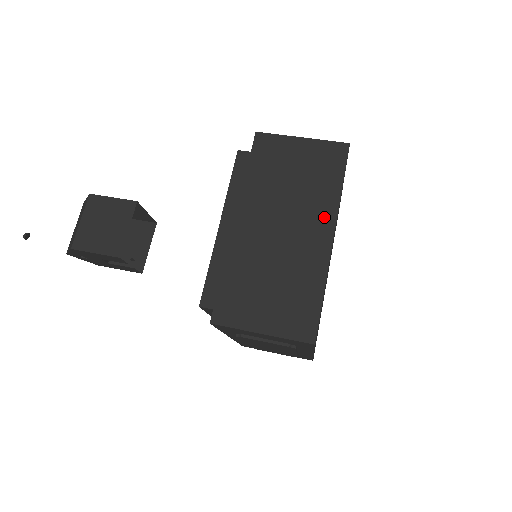
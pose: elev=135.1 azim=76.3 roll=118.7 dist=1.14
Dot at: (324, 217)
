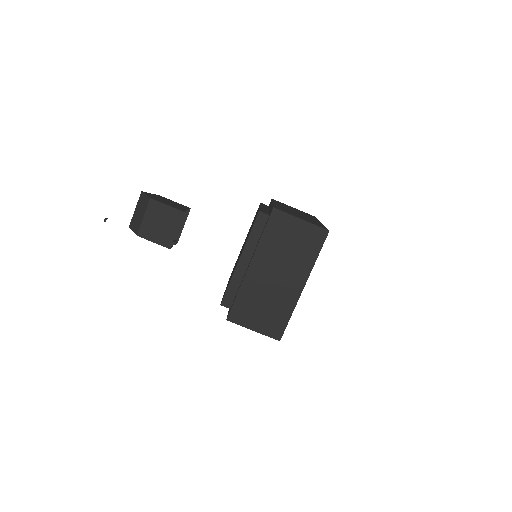
Dot at: (302, 274)
